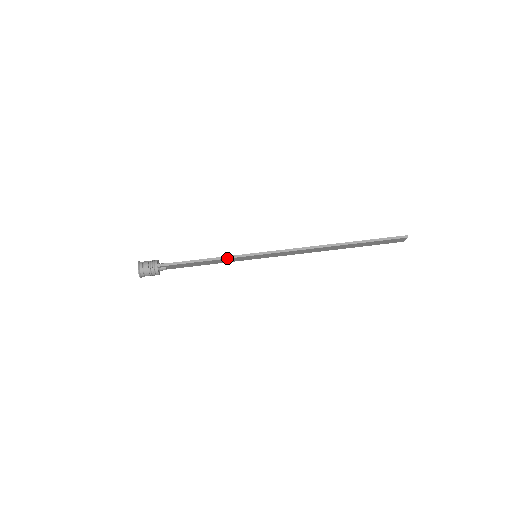
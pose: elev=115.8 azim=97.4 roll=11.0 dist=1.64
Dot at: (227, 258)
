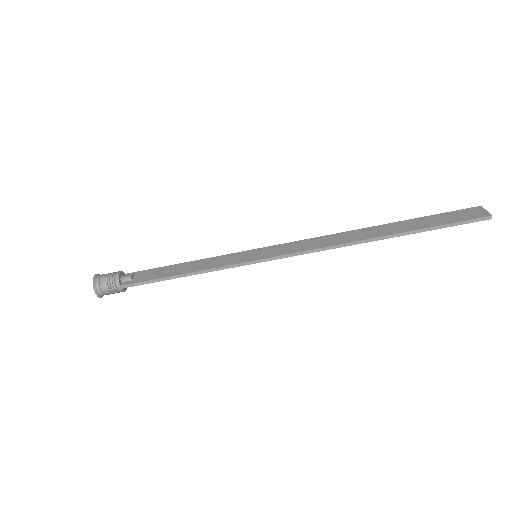
Dot at: (215, 270)
